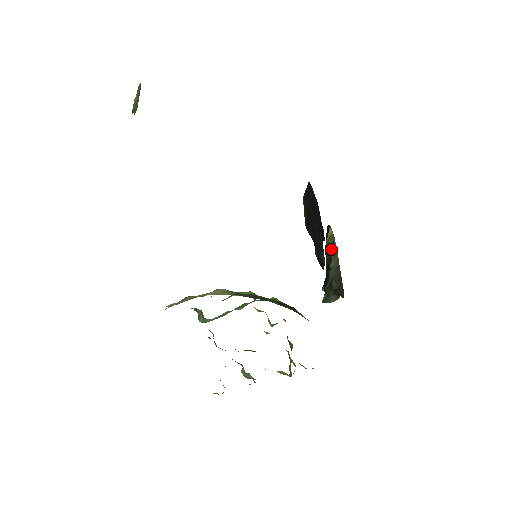
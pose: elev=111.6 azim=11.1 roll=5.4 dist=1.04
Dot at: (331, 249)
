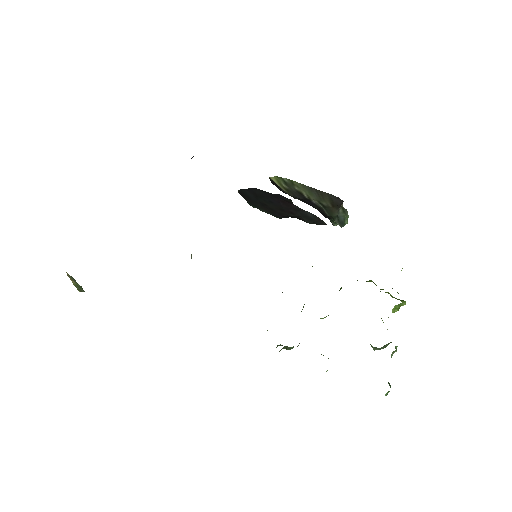
Dot at: (289, 187)
